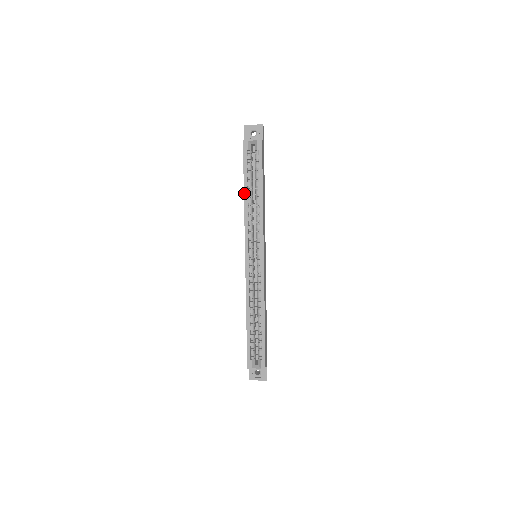
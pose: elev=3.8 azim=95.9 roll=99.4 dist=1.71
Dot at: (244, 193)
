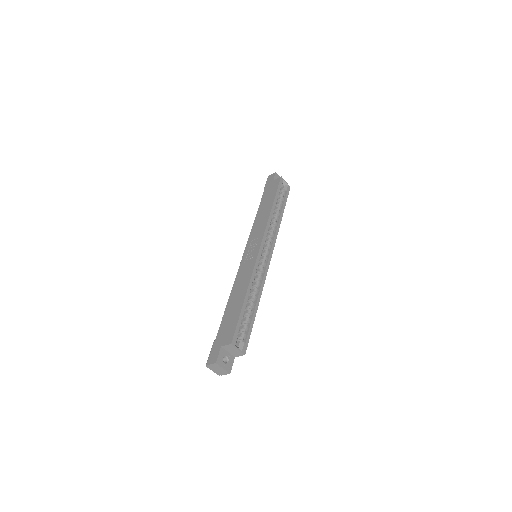
Dot at: (273, 205)
